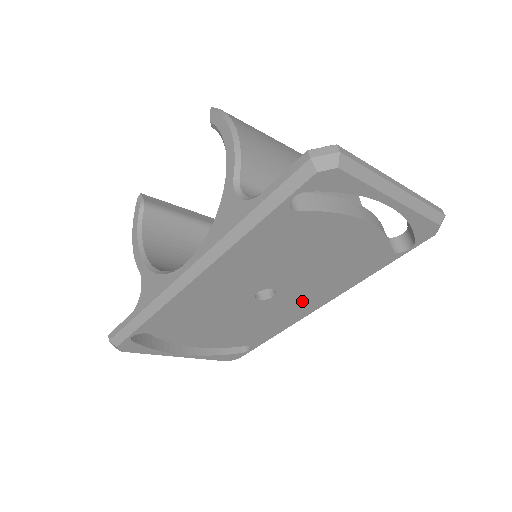
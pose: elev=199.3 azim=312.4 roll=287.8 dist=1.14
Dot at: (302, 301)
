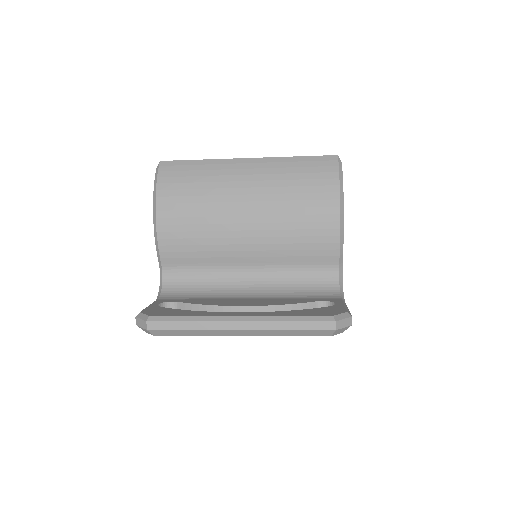
Dot at: occluded
